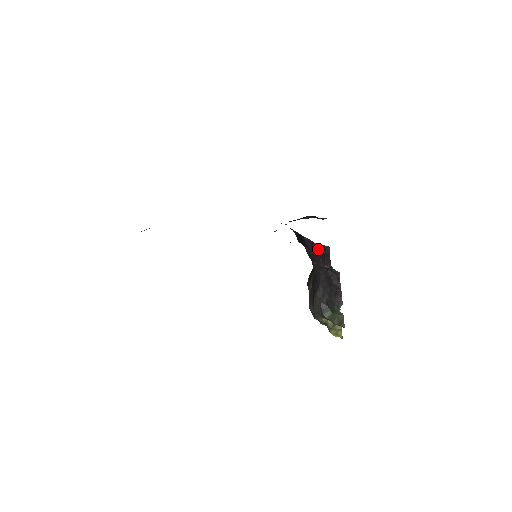
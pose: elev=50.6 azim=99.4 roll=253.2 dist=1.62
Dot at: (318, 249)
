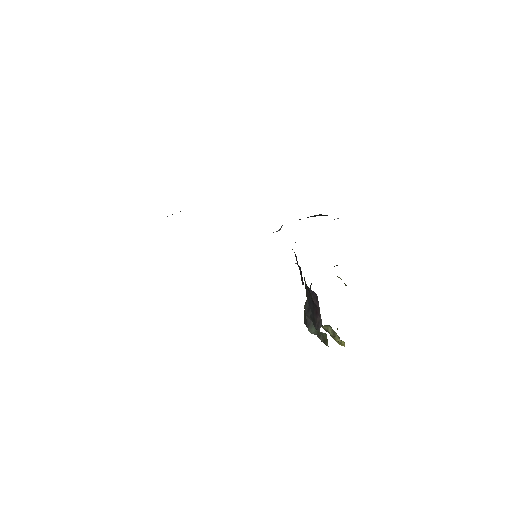
Dot at: occluded
